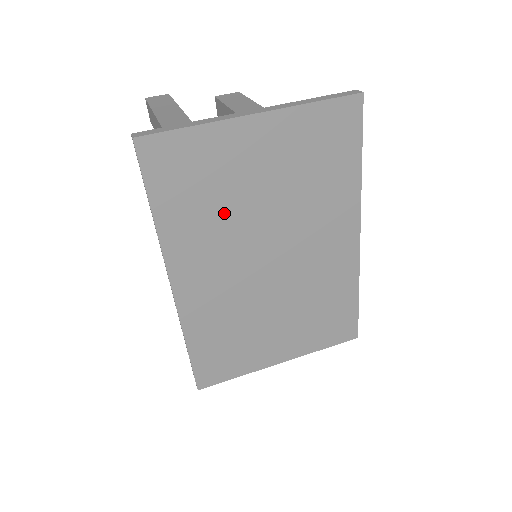
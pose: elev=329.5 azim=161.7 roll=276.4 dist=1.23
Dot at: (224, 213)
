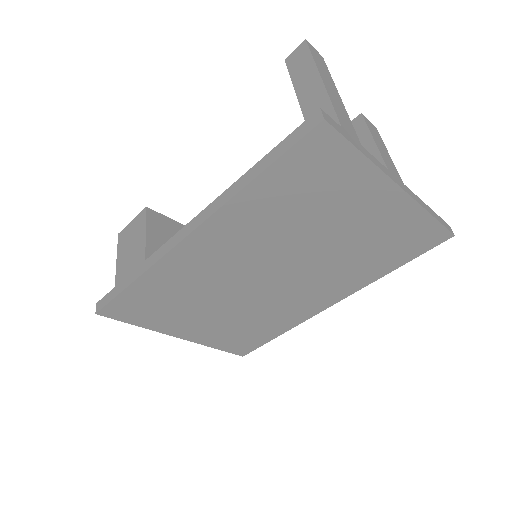
Dot at: (293, 224)
